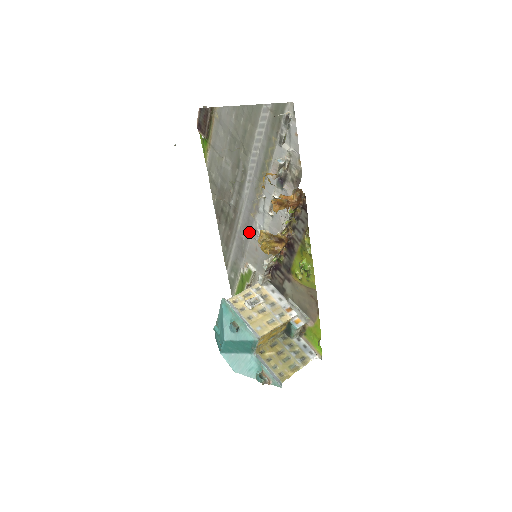
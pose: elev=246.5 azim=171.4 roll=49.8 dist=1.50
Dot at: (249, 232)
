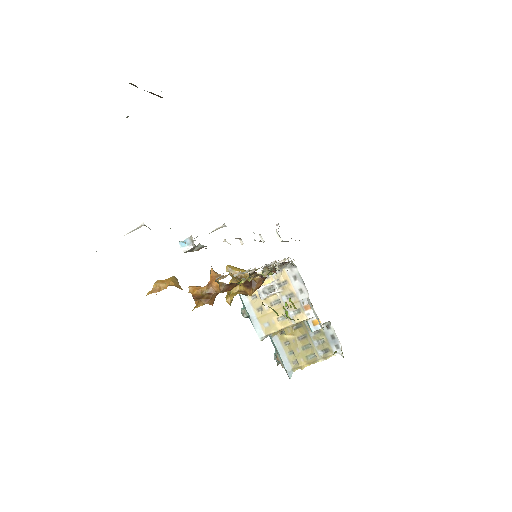
Dot at: occluded
